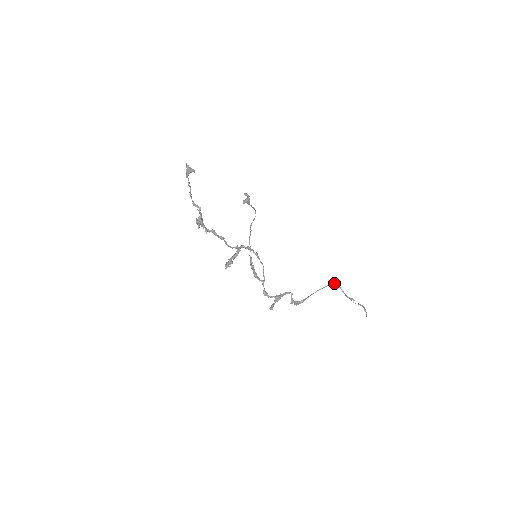
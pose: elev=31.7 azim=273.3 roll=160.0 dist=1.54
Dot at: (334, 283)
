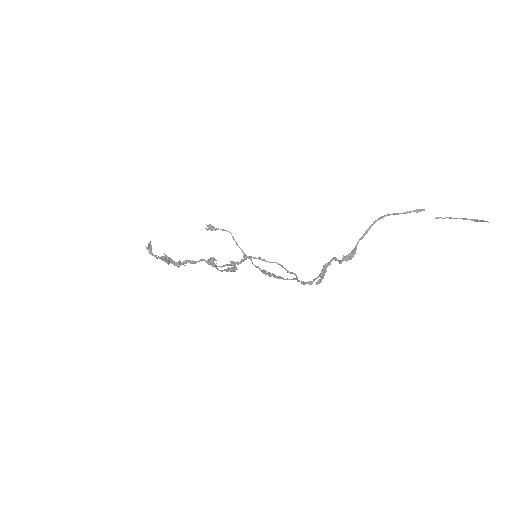
Dot at: (379, 219)
